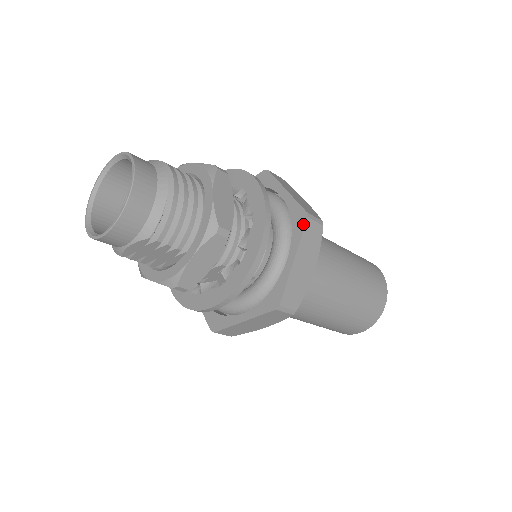
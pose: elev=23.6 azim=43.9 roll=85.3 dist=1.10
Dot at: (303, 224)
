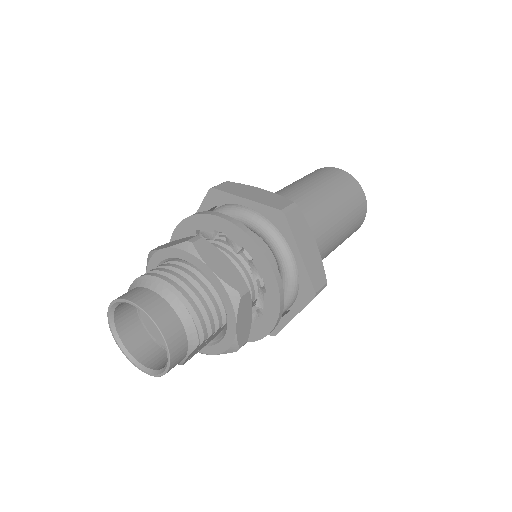
Dot at: (285, 222)
